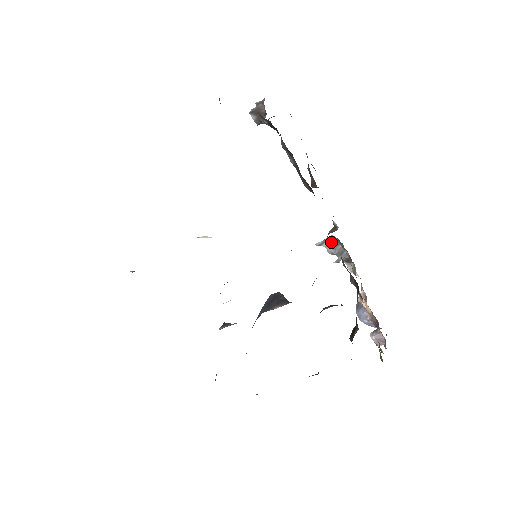
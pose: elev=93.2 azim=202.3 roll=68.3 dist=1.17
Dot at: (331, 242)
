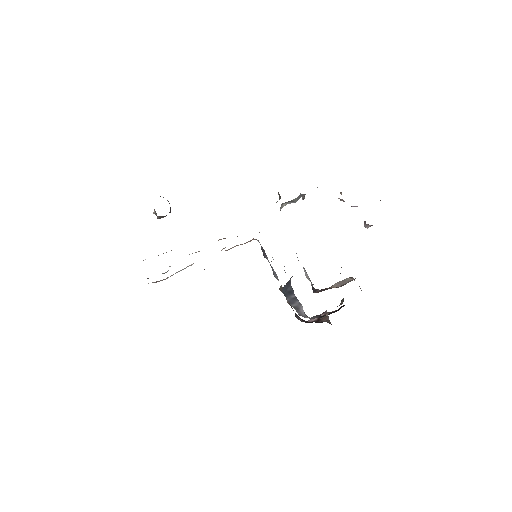
Dot at: (286, 202)
